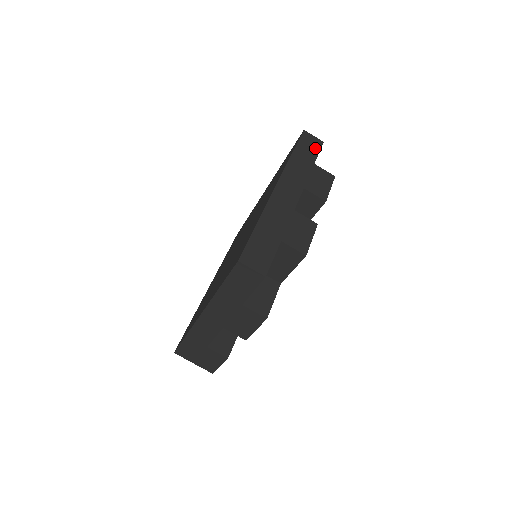
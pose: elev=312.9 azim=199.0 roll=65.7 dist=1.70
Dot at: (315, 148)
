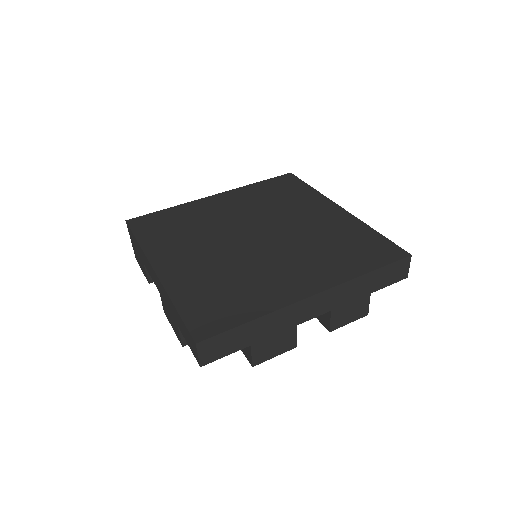
Dot at: (393, 279)
